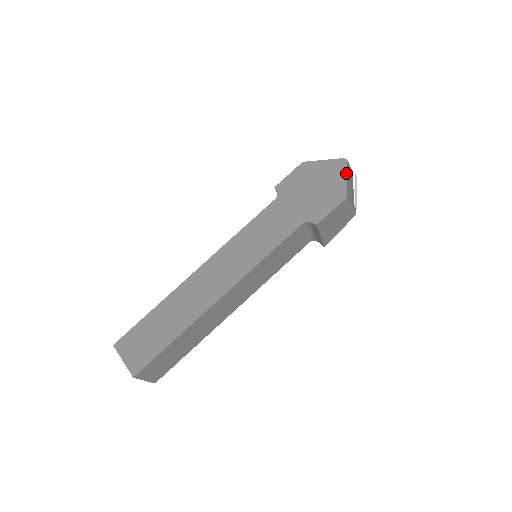
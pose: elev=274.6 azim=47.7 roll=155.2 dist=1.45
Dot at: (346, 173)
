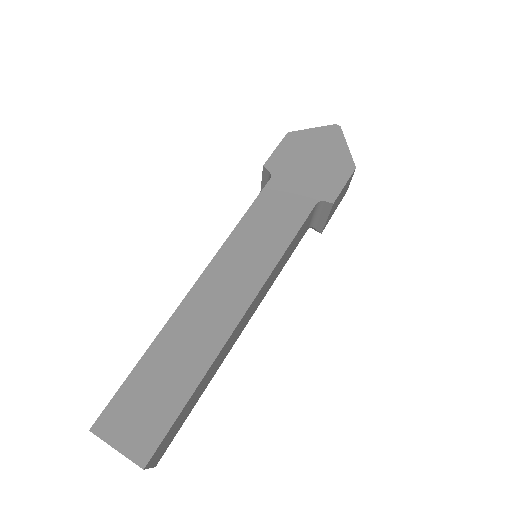
Dot at: (345, 140)
